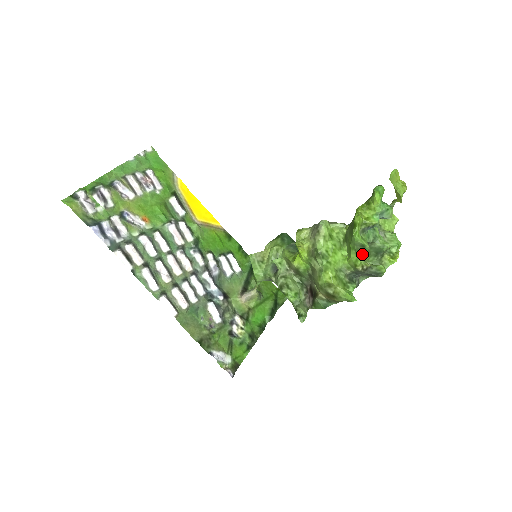
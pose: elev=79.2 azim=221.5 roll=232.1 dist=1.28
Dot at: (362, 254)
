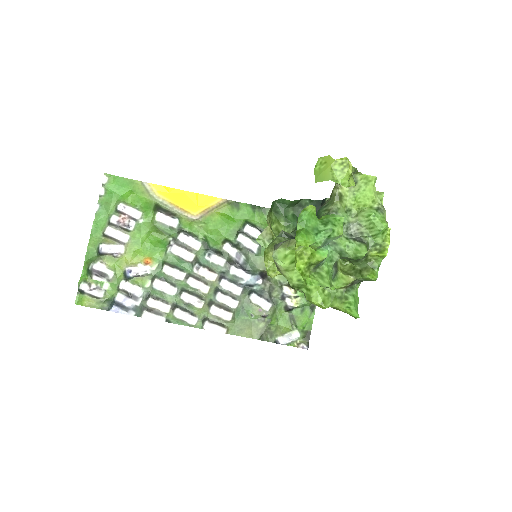
Dot at: (343, 259)
